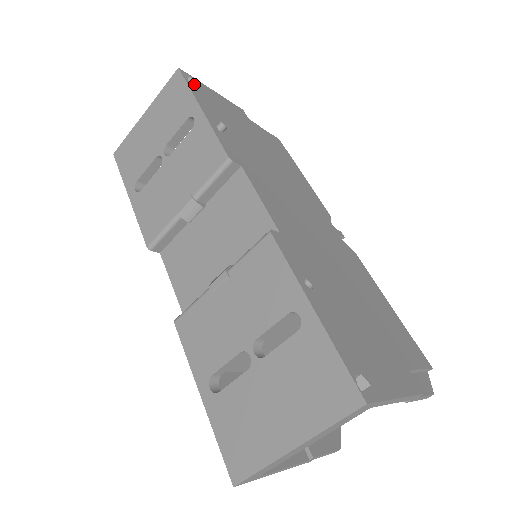
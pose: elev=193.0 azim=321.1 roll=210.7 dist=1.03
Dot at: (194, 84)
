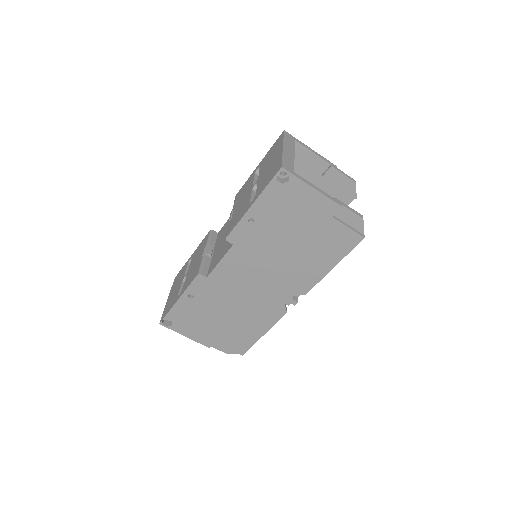
Dot at: occluded
